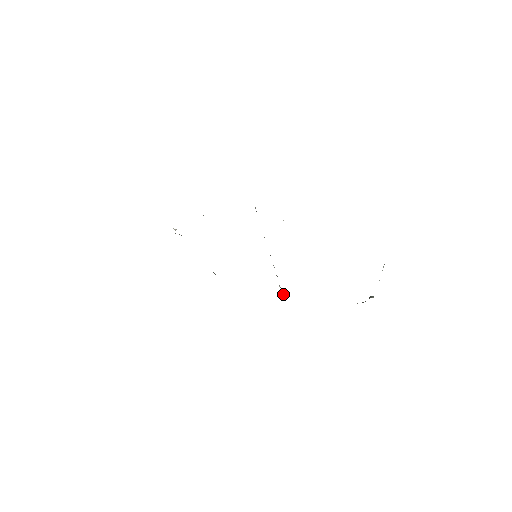
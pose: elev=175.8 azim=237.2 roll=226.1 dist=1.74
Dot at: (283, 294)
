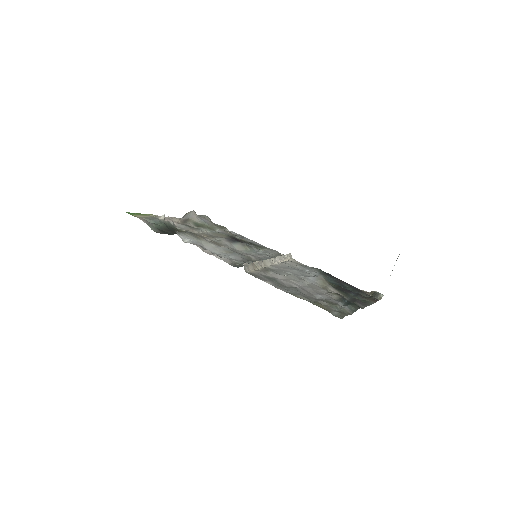
Dot at: (291, 257)
